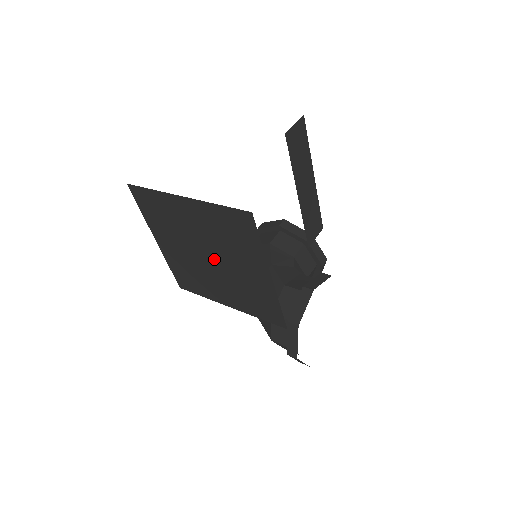
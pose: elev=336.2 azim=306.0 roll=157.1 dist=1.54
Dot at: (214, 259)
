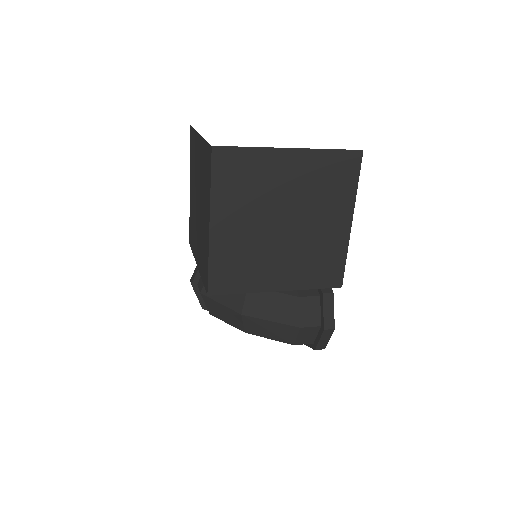
Dot at: (291, 223)
